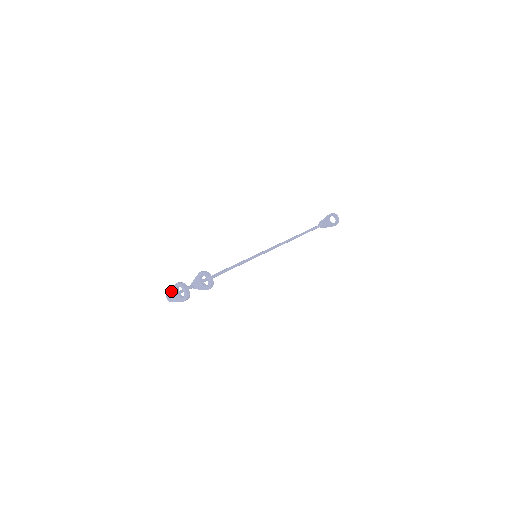
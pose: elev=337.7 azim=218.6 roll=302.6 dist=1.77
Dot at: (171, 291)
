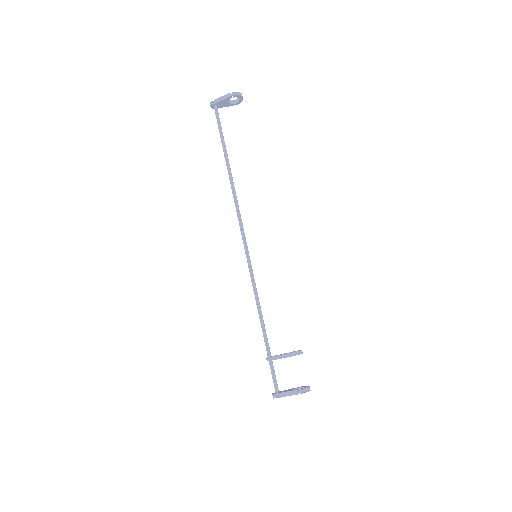
Dot at: occluded
